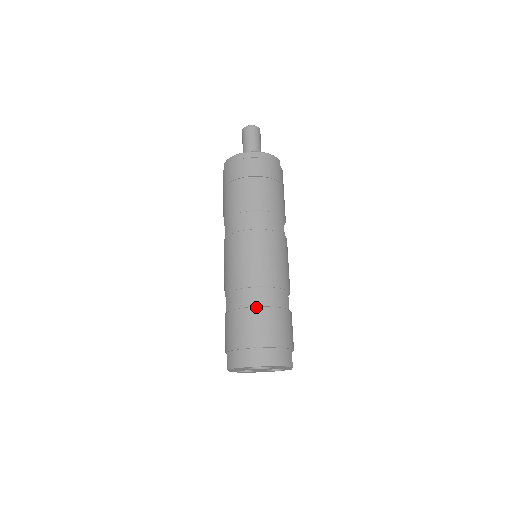
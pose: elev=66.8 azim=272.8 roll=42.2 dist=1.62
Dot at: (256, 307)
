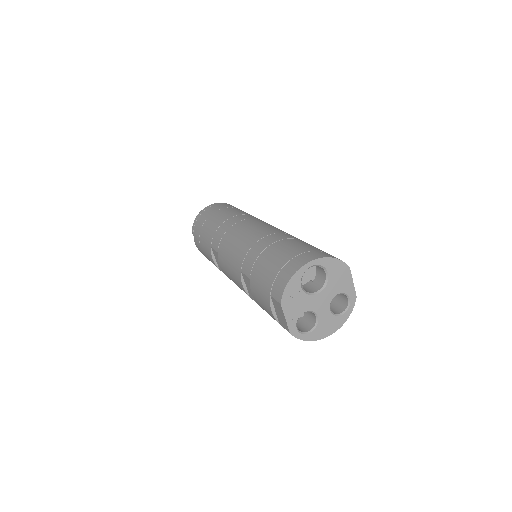
Dot at: (274, 243)
